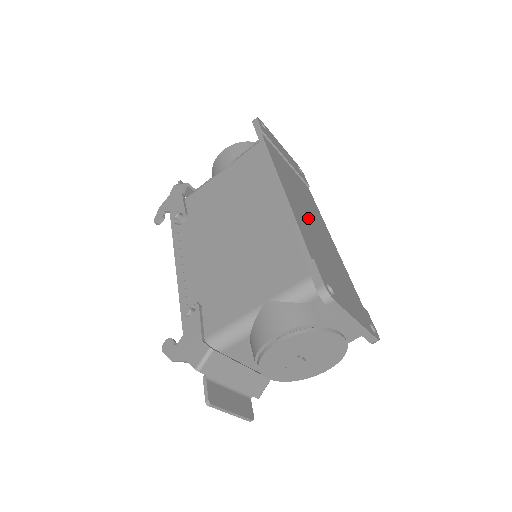
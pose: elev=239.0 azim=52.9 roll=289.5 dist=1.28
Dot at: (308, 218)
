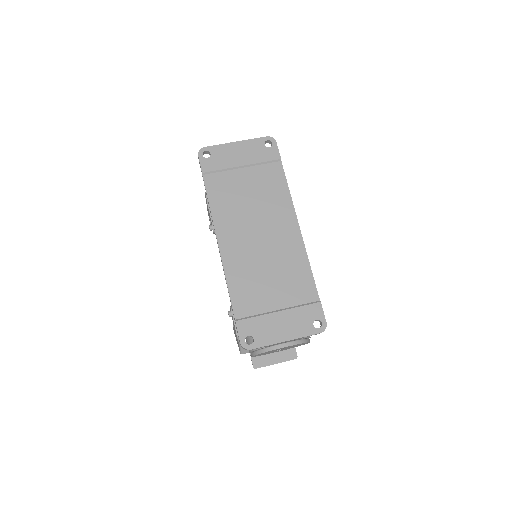
Dot at: (253, 246)
